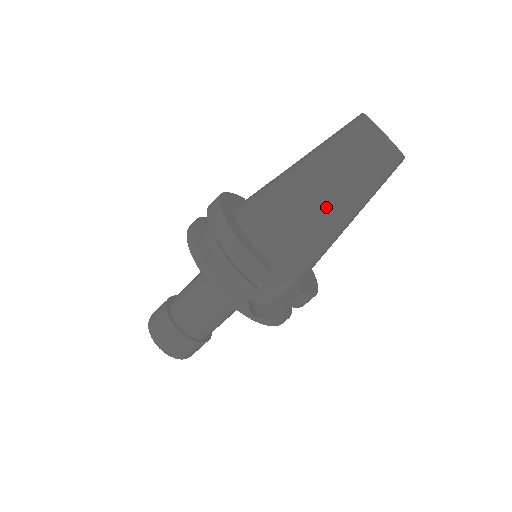
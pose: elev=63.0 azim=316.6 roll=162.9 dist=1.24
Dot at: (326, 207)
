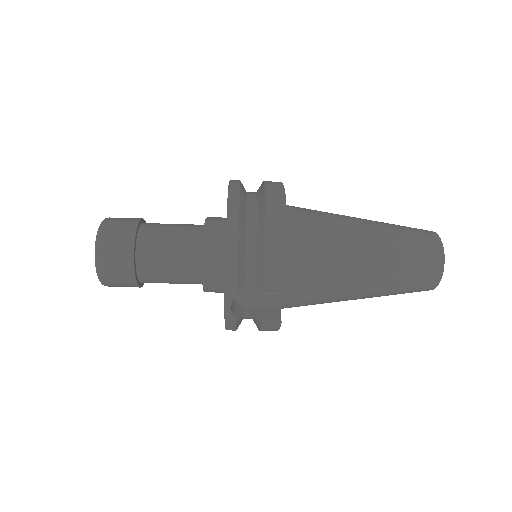
Dot at: (363, 273)
